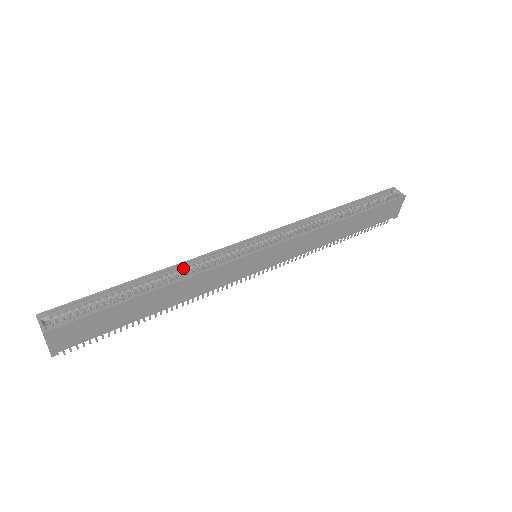
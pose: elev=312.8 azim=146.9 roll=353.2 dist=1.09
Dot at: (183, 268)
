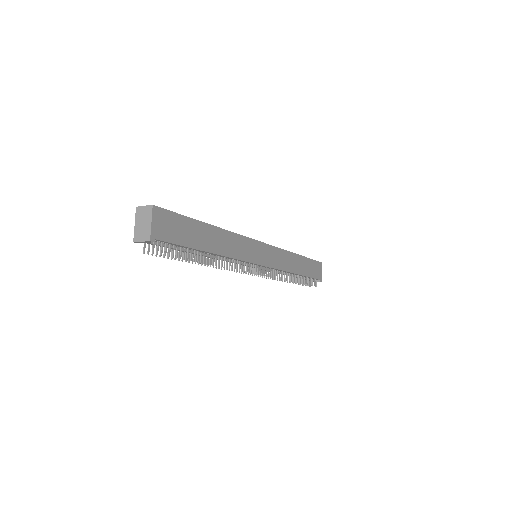
Dot at: occluded
